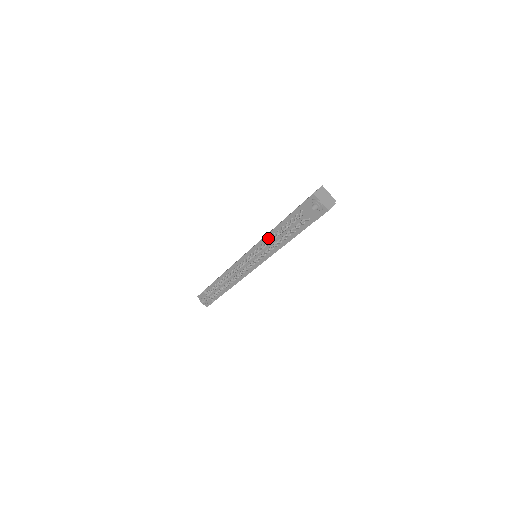
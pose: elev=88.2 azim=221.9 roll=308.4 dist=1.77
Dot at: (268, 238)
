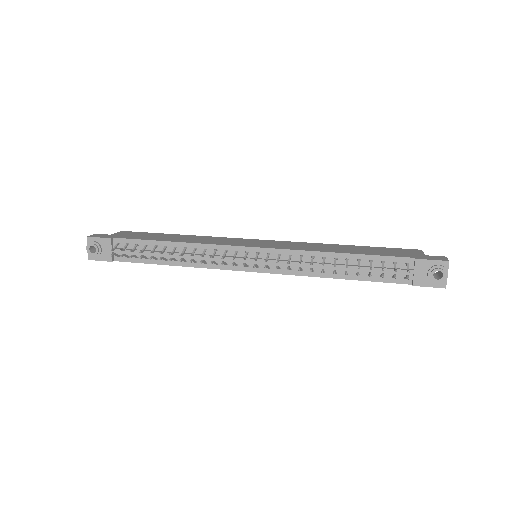
Dot at: (321, 256)
